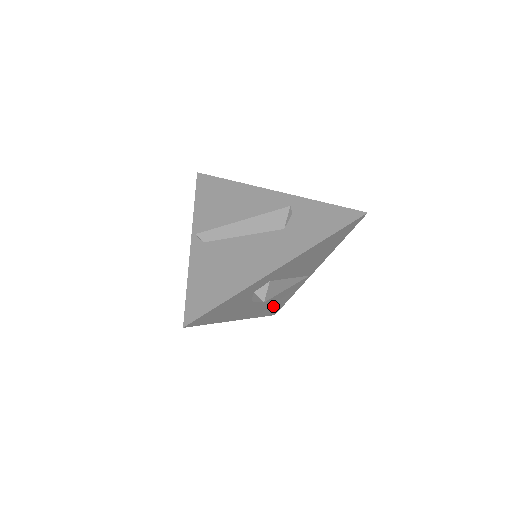
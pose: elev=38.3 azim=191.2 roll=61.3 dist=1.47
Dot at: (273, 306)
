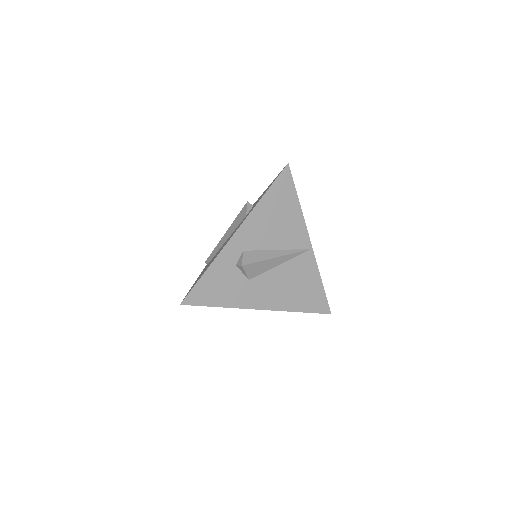
Dot at: (305, 296)
